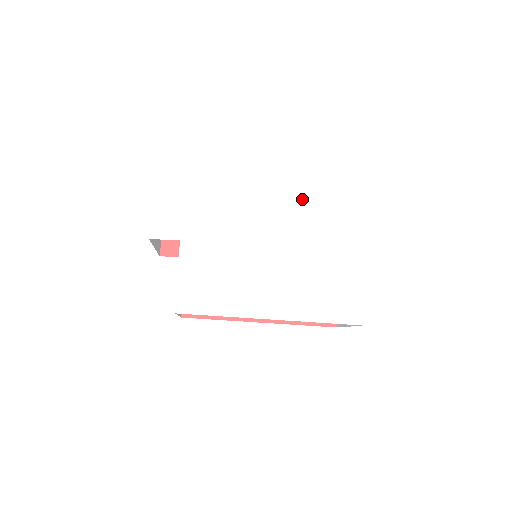
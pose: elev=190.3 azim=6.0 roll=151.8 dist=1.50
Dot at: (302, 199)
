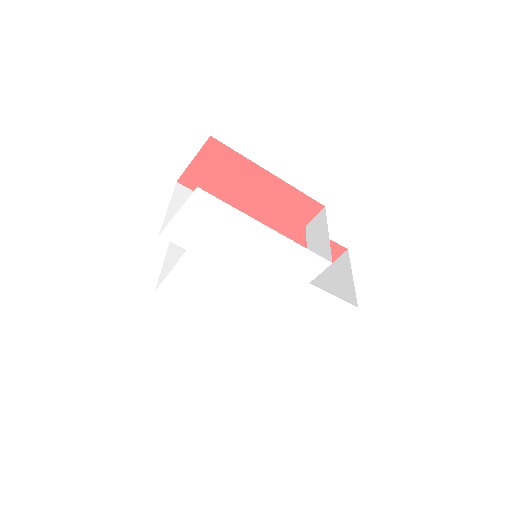
Dot at: (318, 274)
